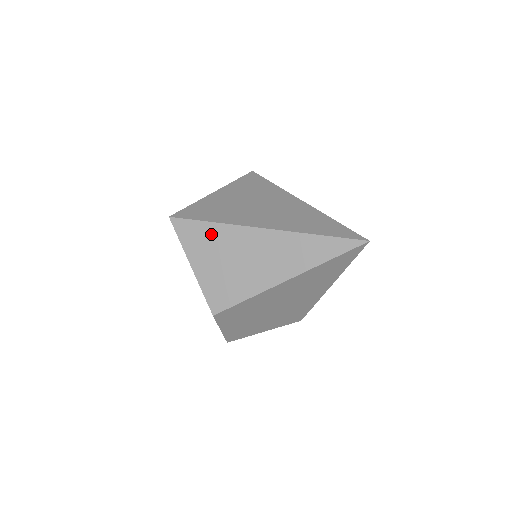
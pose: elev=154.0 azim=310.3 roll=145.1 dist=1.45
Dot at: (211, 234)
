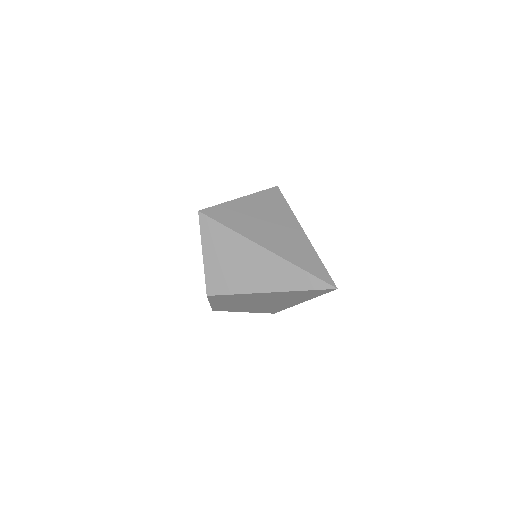
Dot at: (225, 237)
